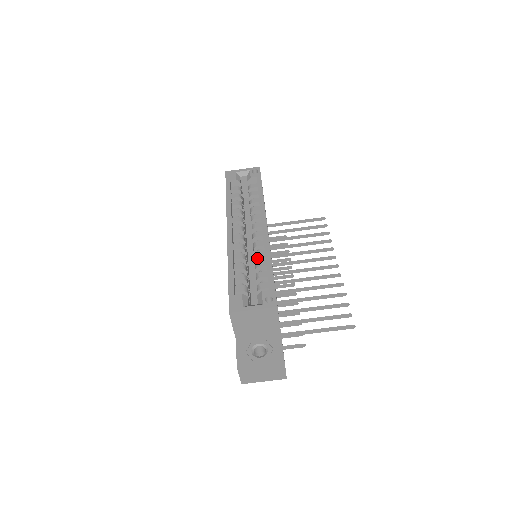
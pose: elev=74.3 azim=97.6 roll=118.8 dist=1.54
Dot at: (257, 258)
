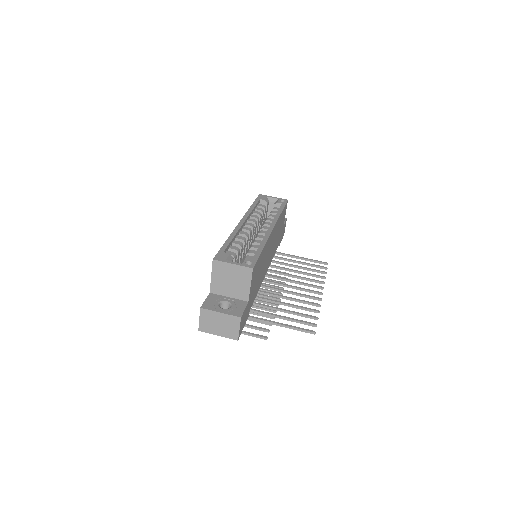
Dot at: (254, 244)
